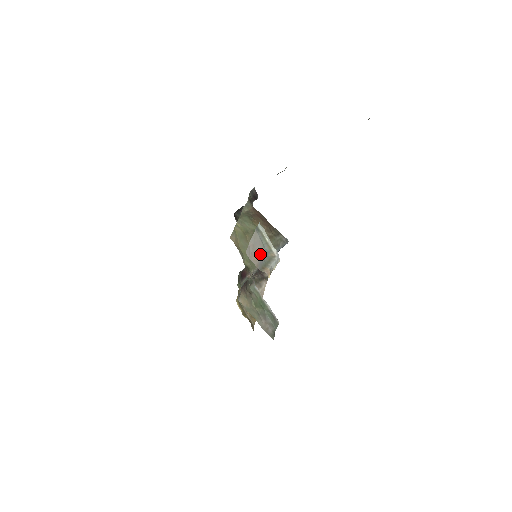
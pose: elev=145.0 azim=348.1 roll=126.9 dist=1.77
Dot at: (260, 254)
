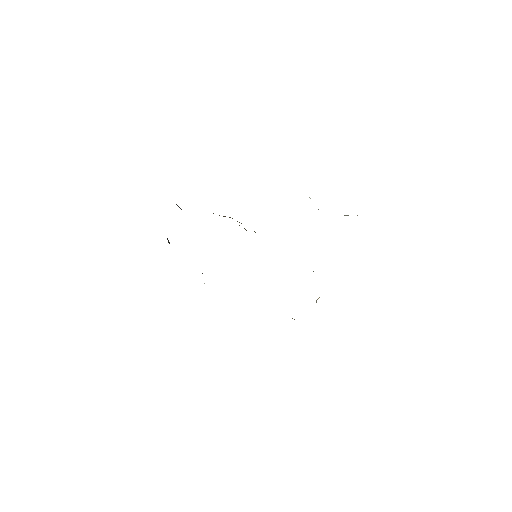
Dot at: occluded
